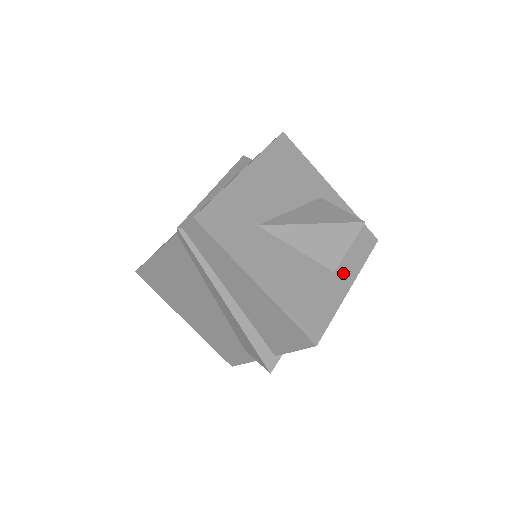
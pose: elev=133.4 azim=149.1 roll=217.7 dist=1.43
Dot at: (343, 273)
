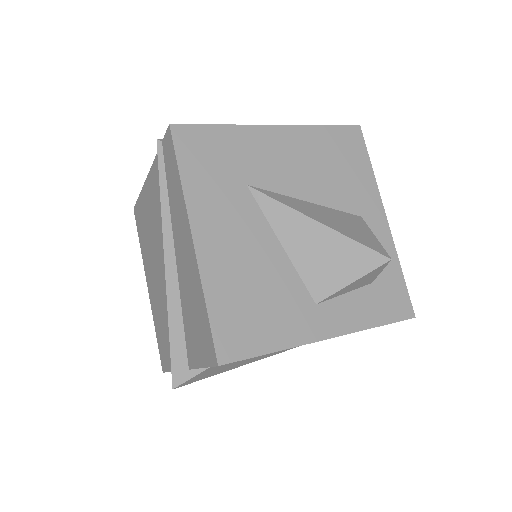
Dot at: (329, 315)
